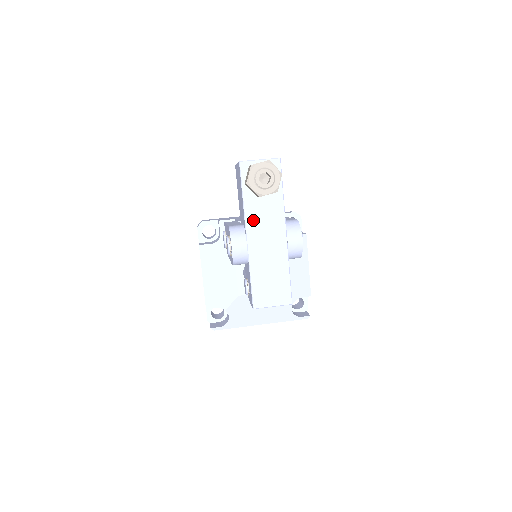
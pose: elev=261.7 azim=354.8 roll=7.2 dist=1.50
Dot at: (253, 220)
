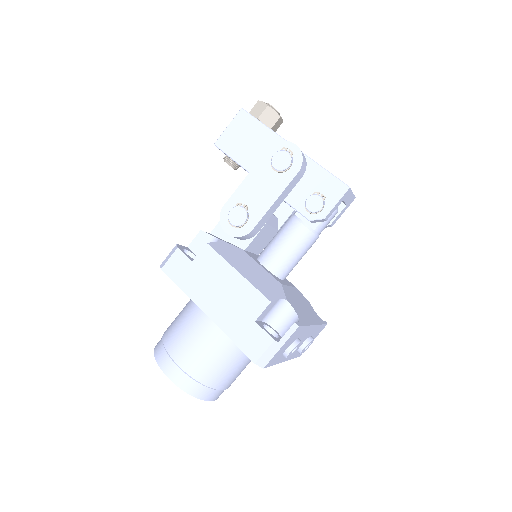
Dot at: occluded
